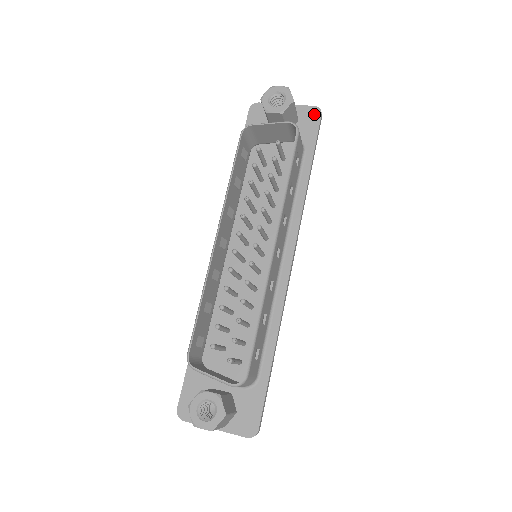
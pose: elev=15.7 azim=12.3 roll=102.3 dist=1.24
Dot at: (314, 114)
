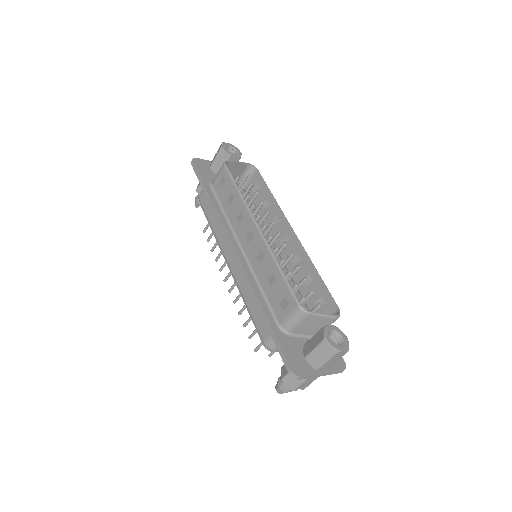
Dot at: occluded
